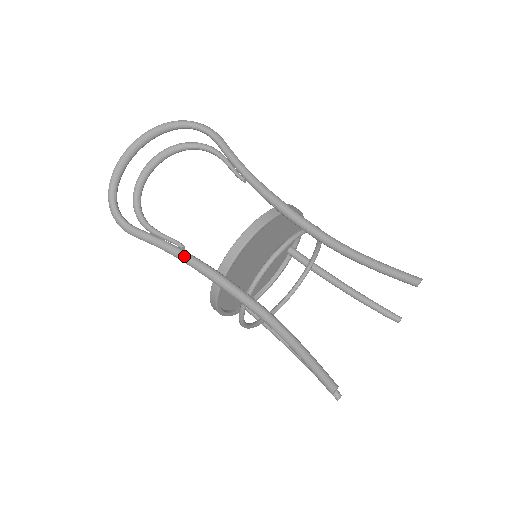
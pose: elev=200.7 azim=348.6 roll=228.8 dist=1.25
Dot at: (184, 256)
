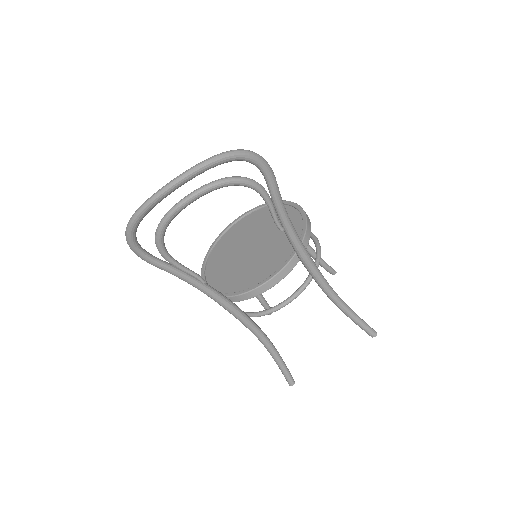
Dot at: (204, 291)
